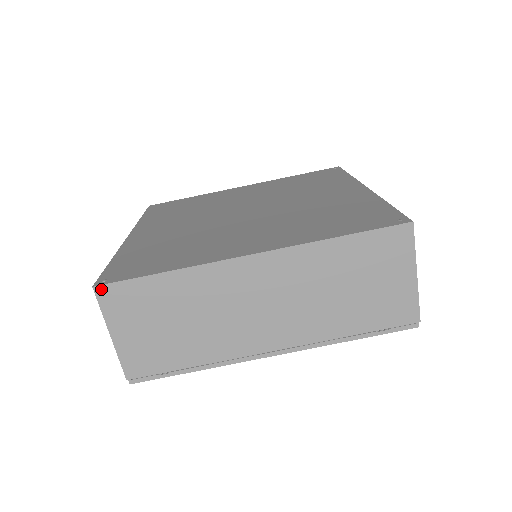
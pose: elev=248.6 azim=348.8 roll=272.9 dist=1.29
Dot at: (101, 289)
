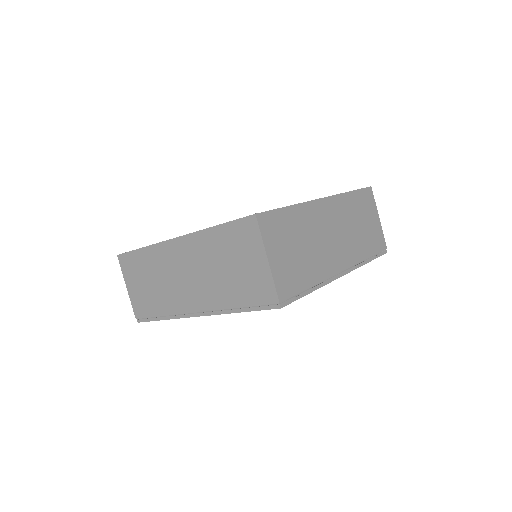
Dot at: (260, 216)
